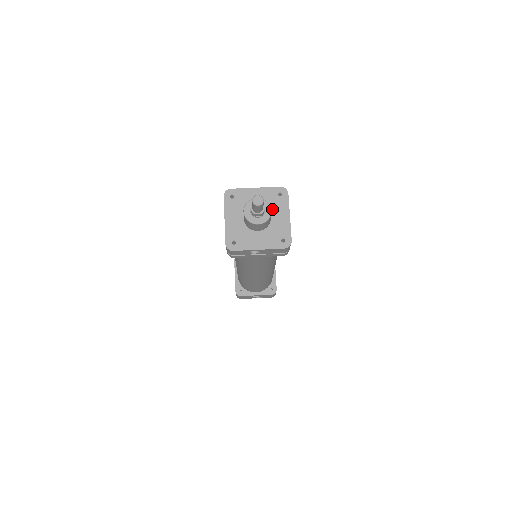
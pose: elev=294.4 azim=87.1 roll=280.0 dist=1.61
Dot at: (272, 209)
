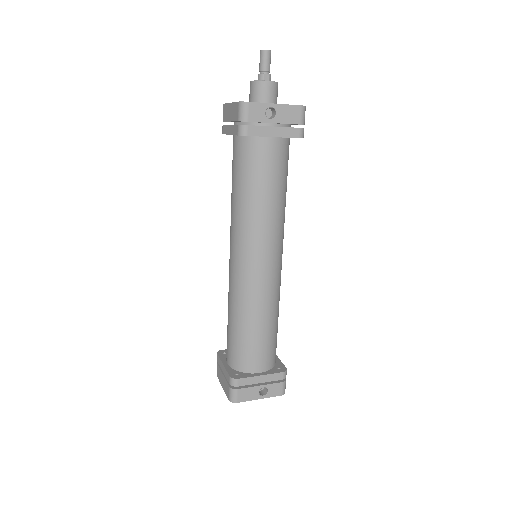
Dot at: occluded
